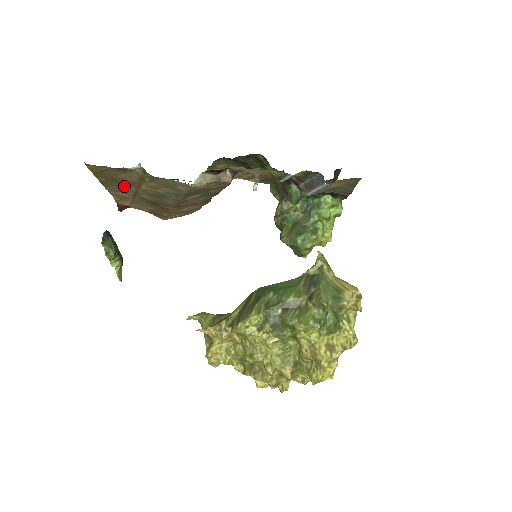
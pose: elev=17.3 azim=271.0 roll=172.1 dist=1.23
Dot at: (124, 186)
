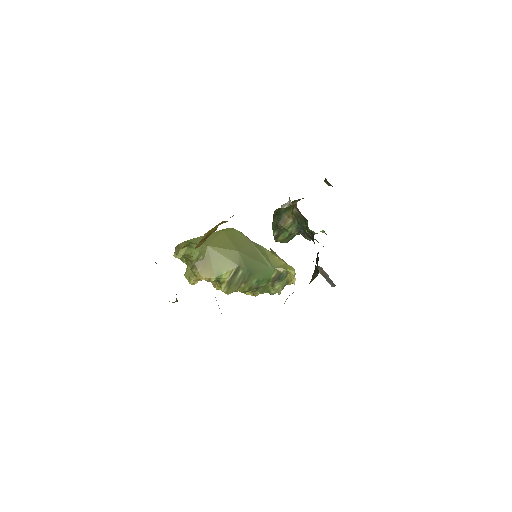
Dot at: occluded
